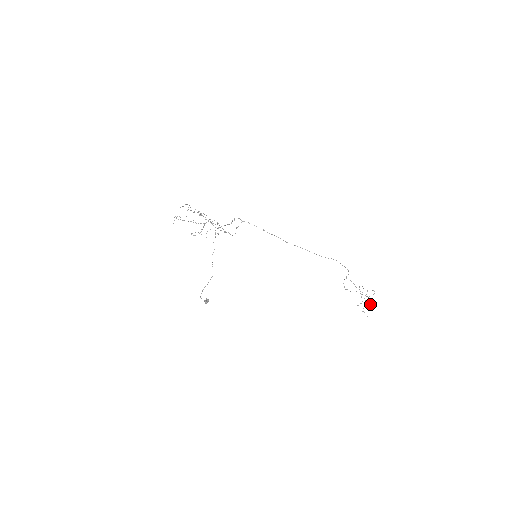
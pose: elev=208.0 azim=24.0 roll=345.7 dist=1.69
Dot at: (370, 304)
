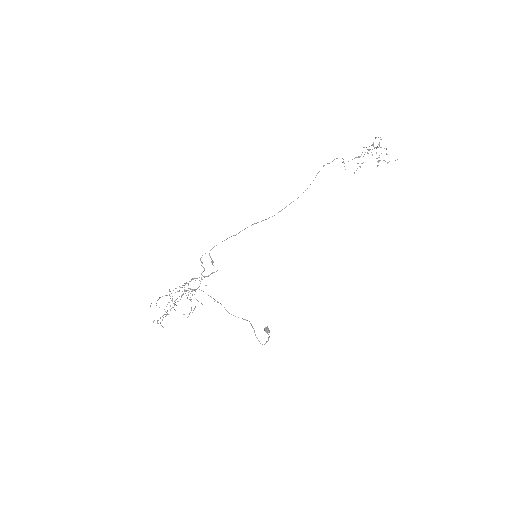
Dot at: occluded
